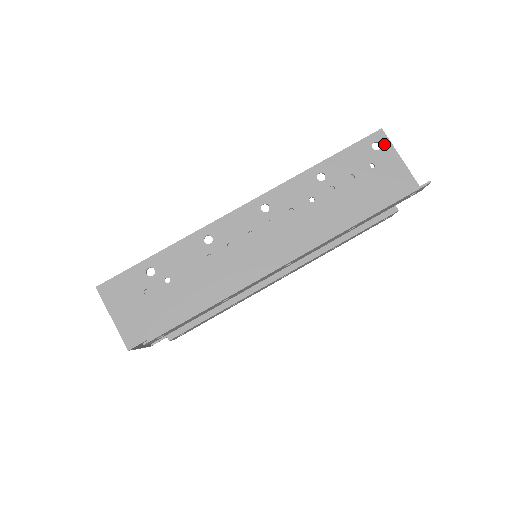
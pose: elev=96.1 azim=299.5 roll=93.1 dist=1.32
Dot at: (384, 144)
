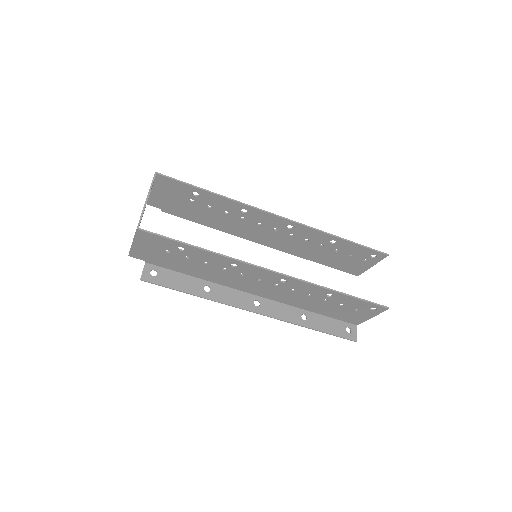
Dot at: (377, 311)
